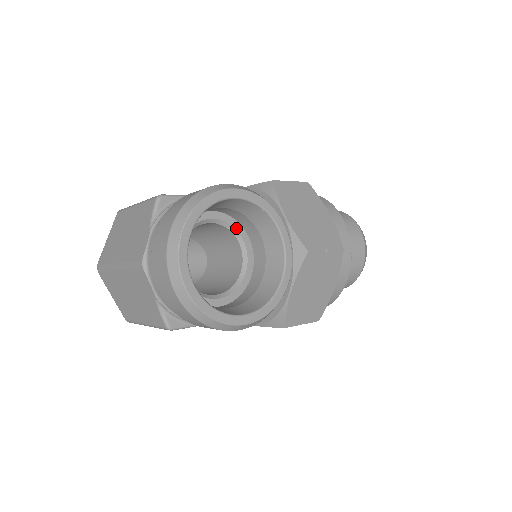
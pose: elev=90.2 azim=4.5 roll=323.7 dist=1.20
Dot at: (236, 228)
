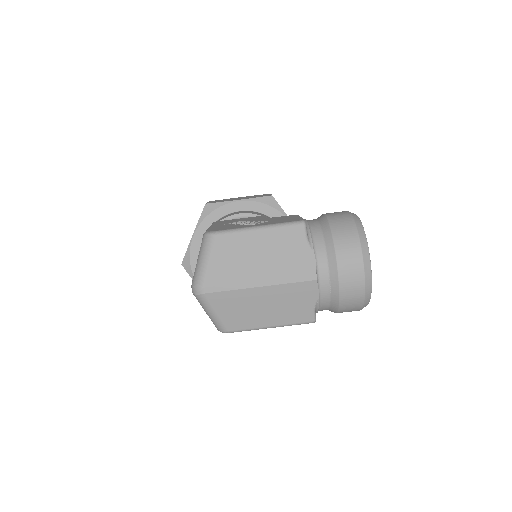
Dot at: occluded
